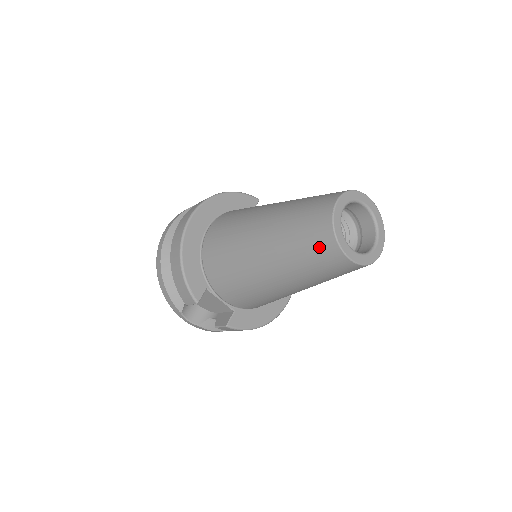
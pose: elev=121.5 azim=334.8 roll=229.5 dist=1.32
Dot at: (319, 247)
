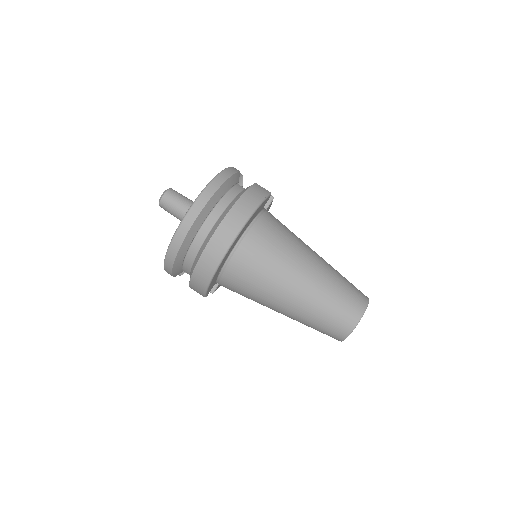
Dot at: (329, 335)
